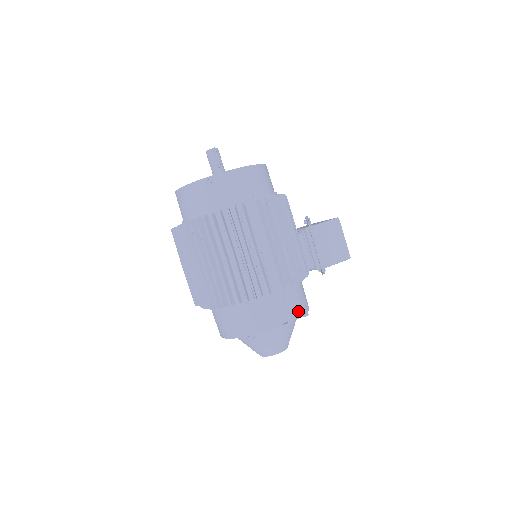
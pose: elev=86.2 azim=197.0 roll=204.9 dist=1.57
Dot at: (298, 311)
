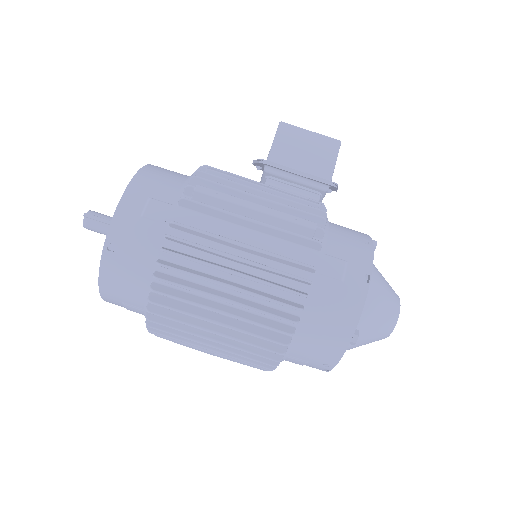
Dot at: (363, 251)
